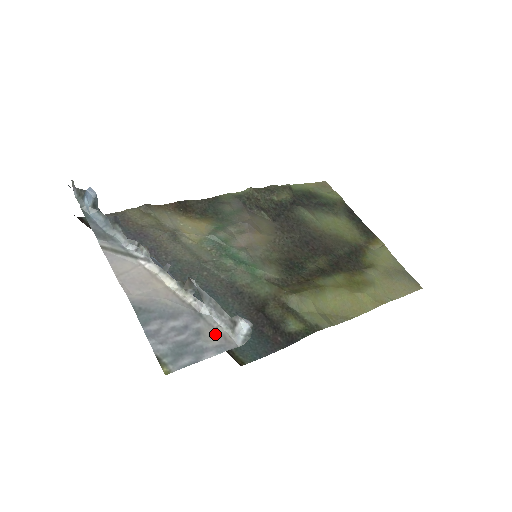
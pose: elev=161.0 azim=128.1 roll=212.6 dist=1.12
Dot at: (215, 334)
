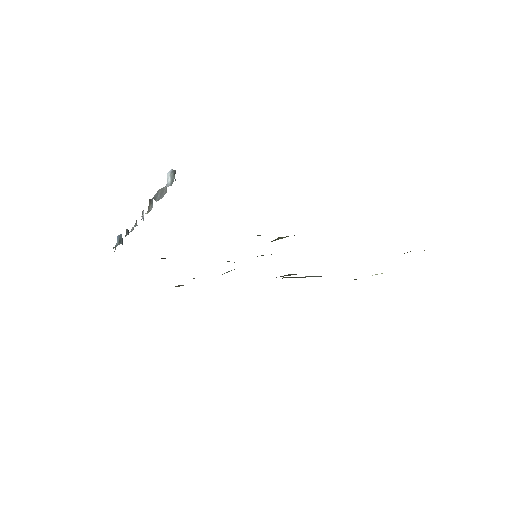
Dot at: occluded
